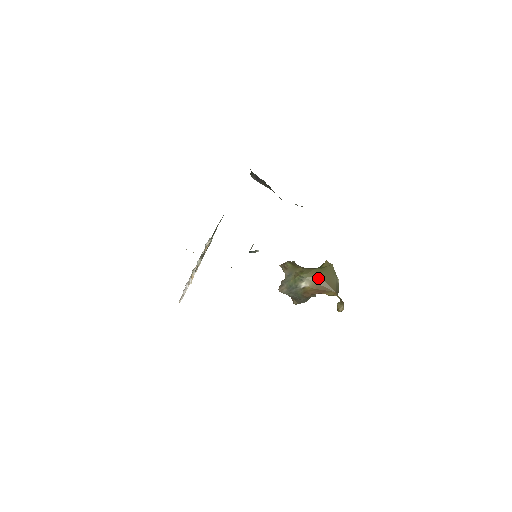
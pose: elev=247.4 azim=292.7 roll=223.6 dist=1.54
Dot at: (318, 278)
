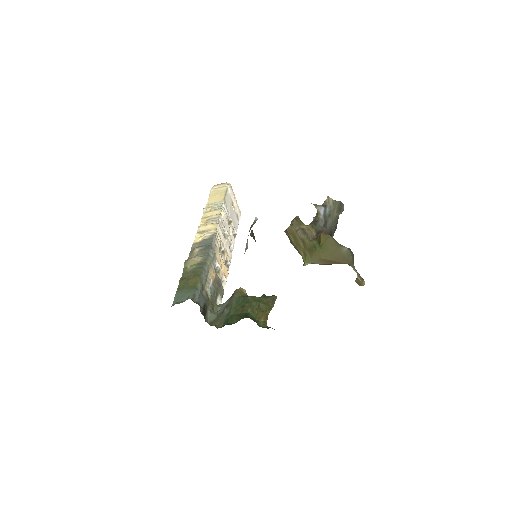
Dot at: (323, 260)
